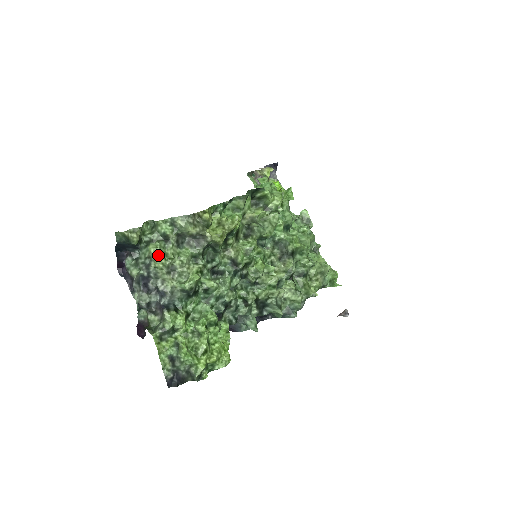
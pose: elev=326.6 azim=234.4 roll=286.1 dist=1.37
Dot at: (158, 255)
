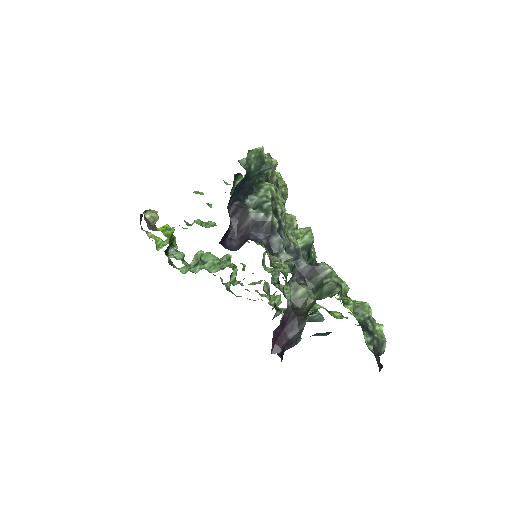
Dot at: (278, 195)
